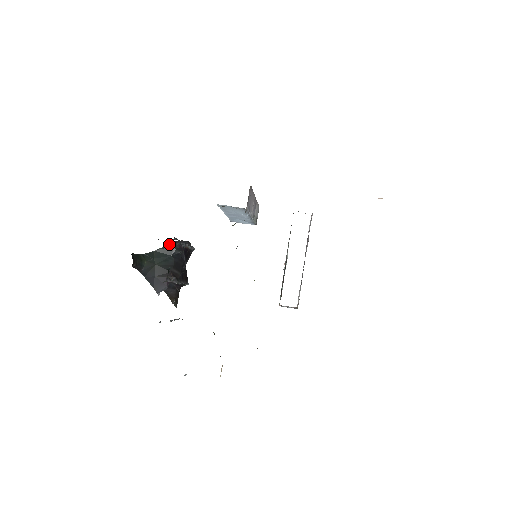
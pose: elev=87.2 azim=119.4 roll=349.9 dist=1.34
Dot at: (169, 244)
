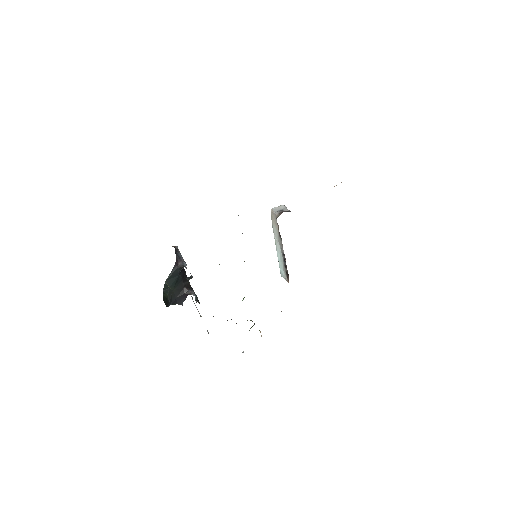
Dot at: (173, 269)
